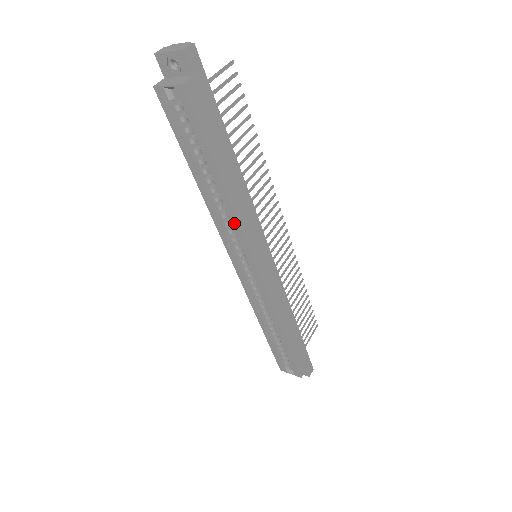
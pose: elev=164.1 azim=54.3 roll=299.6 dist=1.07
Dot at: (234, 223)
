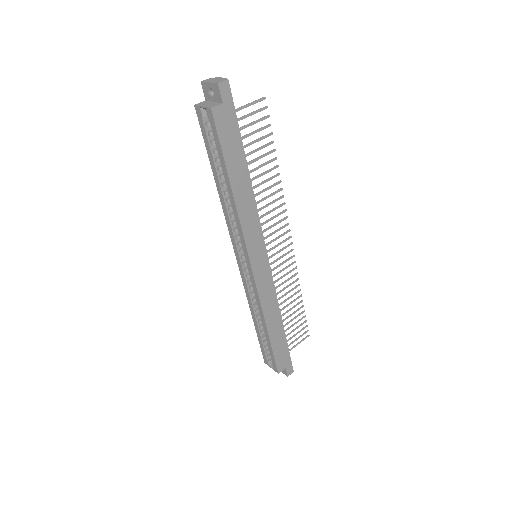
Dot at: (237, 223)
